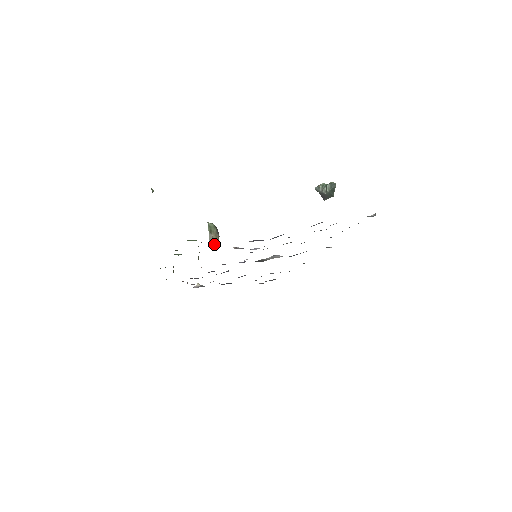
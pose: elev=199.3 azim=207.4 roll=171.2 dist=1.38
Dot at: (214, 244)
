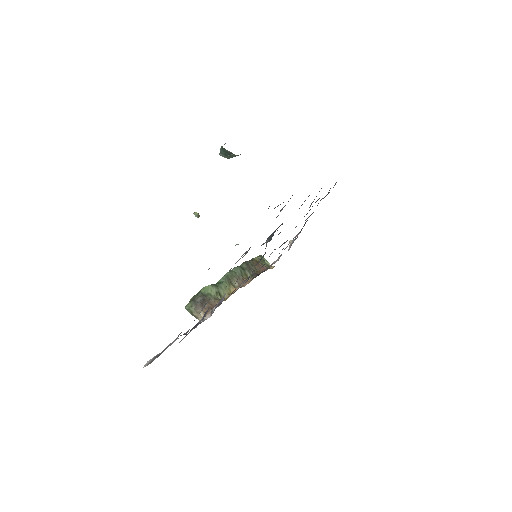
Dot at: occluded
